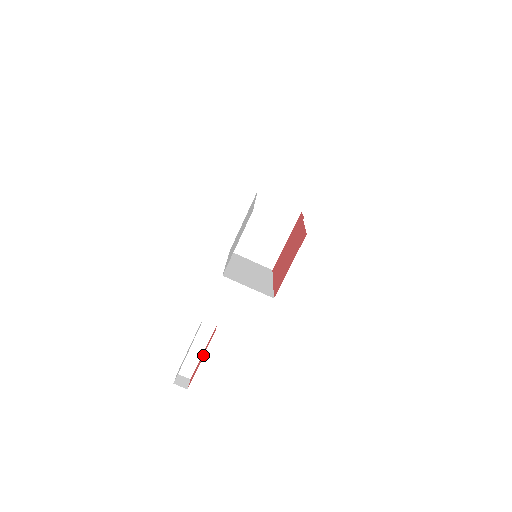
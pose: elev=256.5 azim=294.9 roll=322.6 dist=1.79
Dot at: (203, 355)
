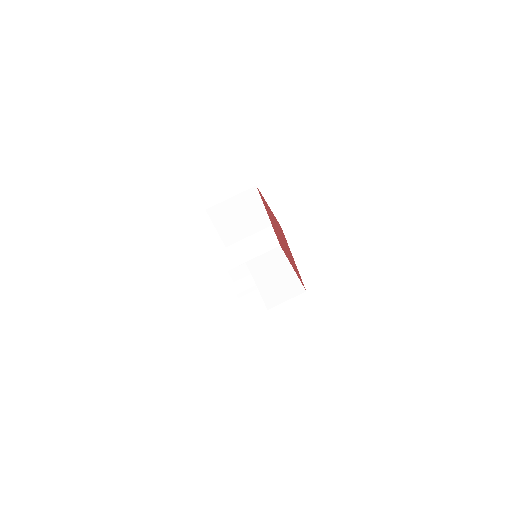
Dot at: occluded
